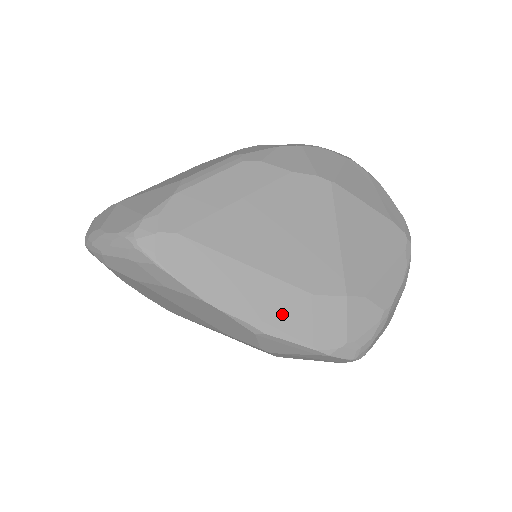
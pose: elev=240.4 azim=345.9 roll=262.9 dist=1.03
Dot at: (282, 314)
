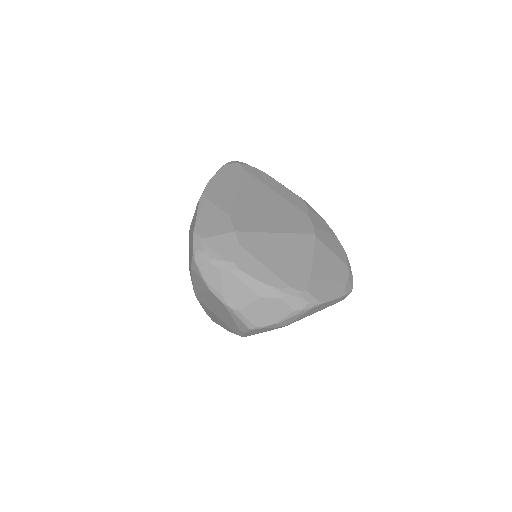
Dot at: (213, 205)
